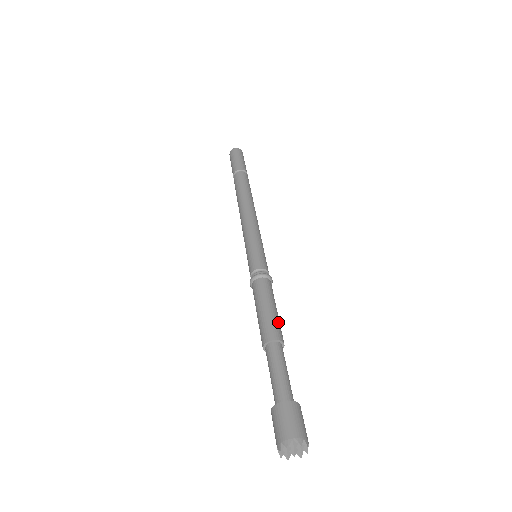
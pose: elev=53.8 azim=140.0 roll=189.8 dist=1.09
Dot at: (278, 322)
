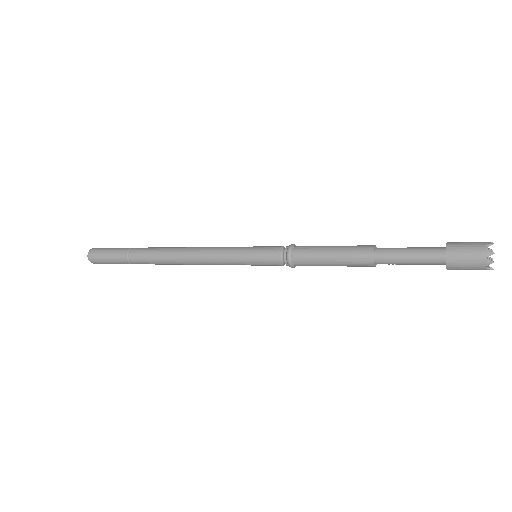
Dot at: (351, 246)
